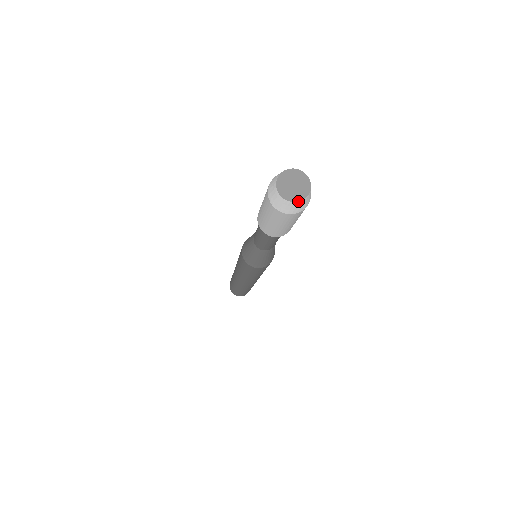
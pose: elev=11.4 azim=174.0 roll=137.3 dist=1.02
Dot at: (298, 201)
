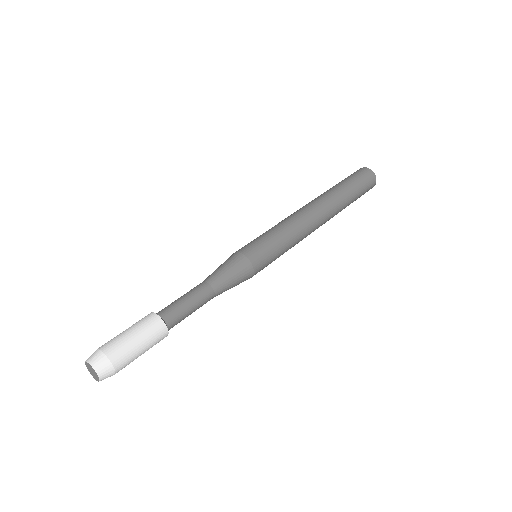
Dot at: (98, 381)
